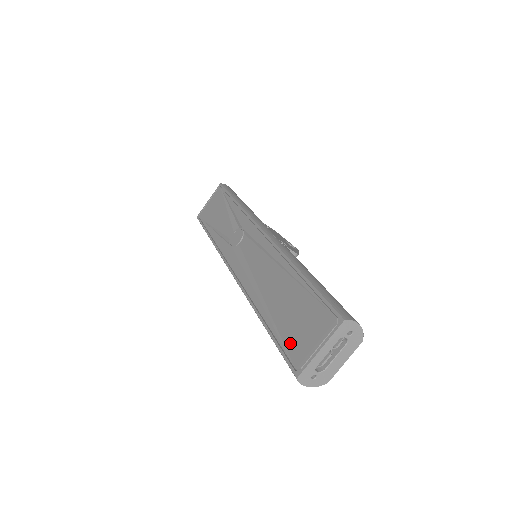
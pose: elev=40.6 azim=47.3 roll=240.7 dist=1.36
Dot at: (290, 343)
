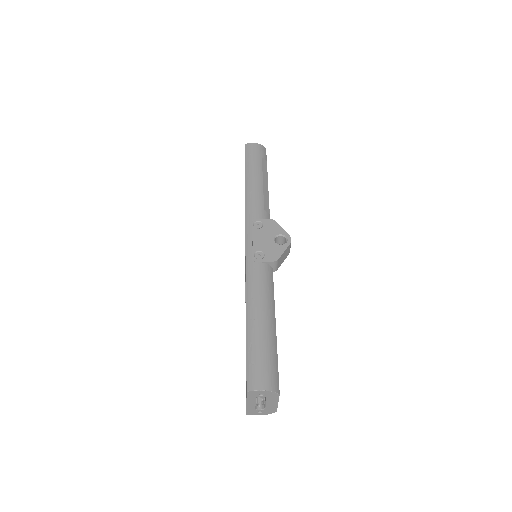
Dot at: occluded
